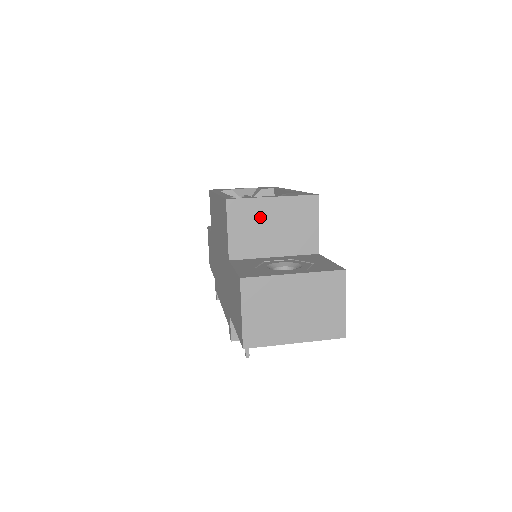
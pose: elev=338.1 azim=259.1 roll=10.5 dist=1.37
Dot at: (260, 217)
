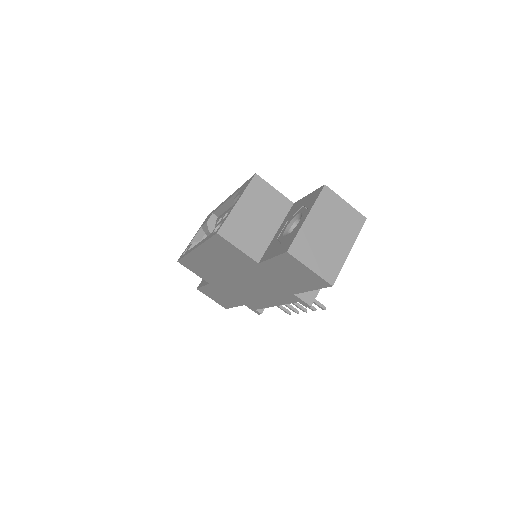
Dot at: (244, 221)
